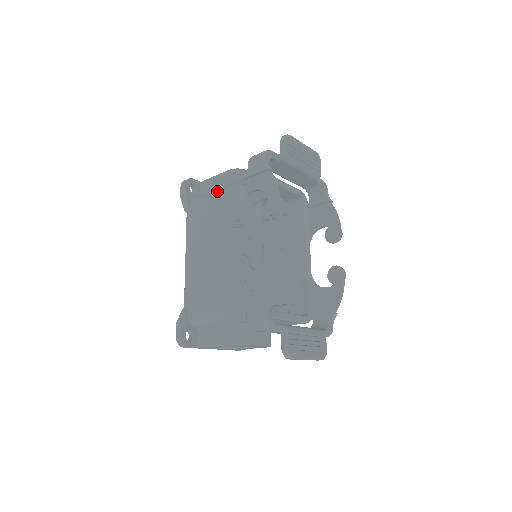
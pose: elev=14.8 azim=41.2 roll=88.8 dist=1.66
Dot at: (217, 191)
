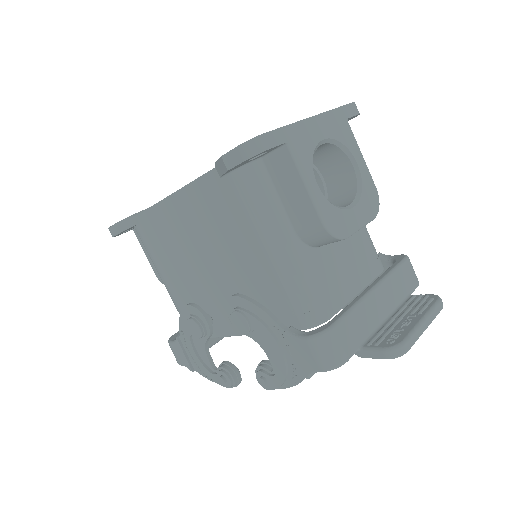
Dot at: (269, 236)
